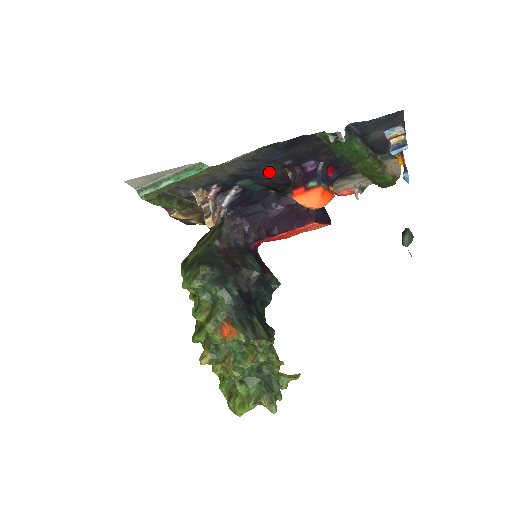
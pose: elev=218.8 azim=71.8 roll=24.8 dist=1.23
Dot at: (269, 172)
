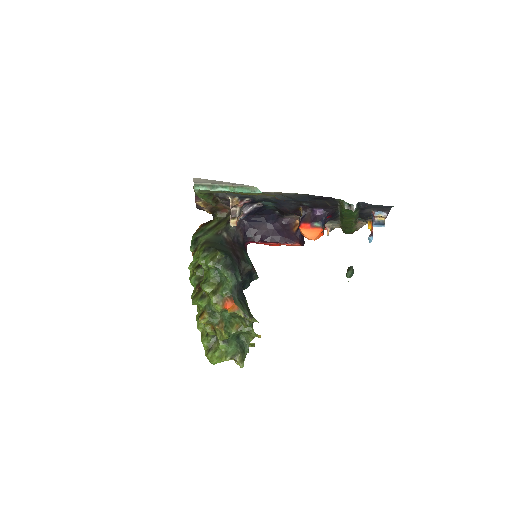
Dot at: (290, 204)
